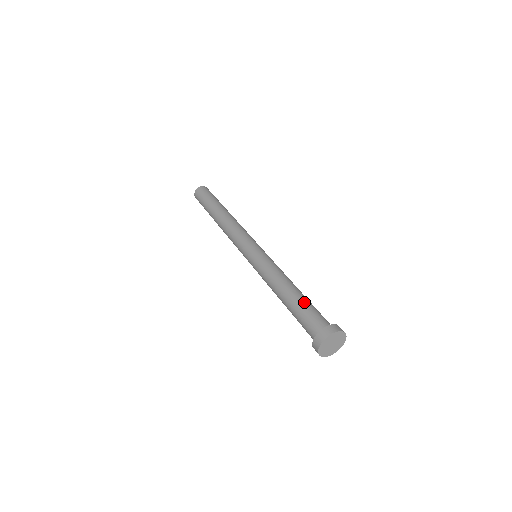
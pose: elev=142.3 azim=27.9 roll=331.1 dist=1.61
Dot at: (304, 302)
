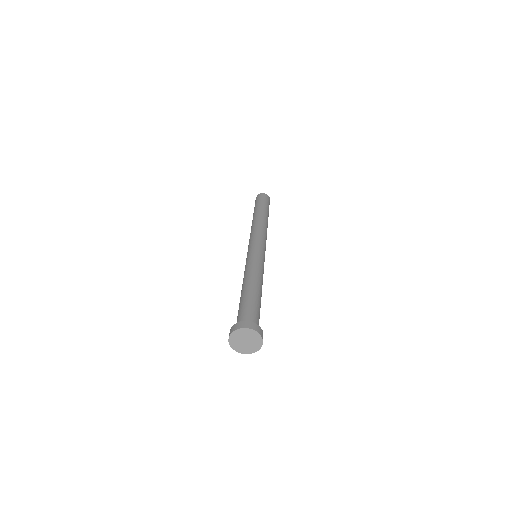
Dot at: (242, 301)
